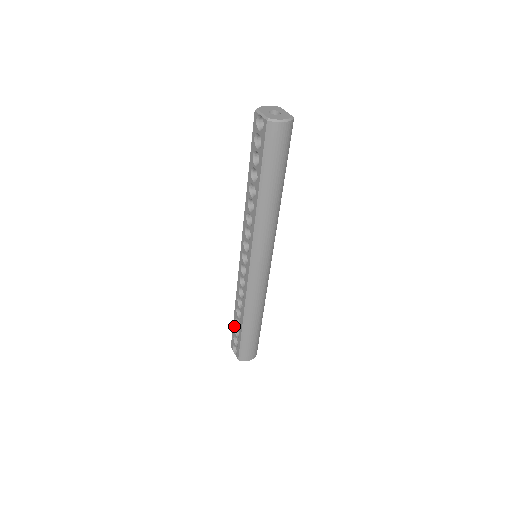
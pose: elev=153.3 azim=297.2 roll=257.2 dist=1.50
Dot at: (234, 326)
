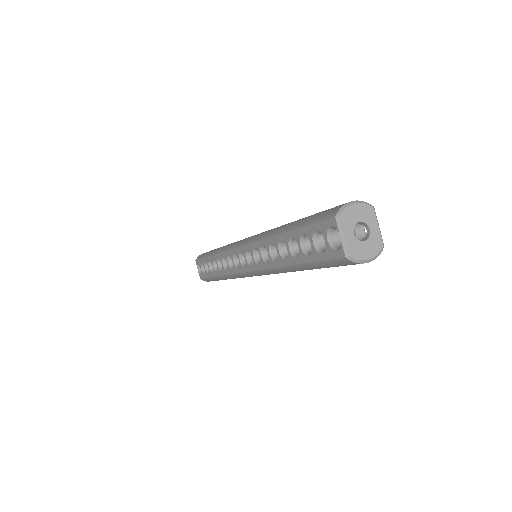
Dot at: (205, 261)
